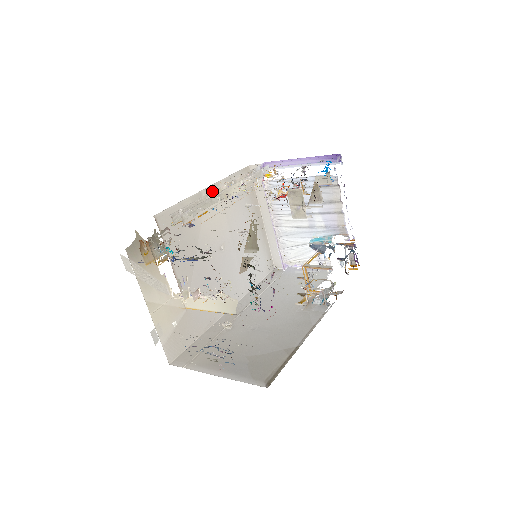
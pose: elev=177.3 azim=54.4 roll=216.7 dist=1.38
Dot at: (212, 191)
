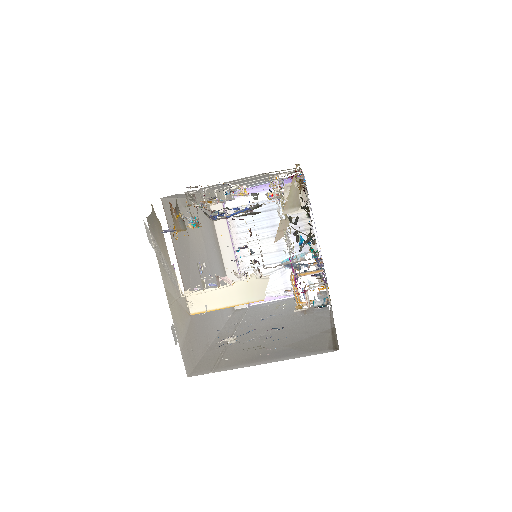
Dot at: occluded
